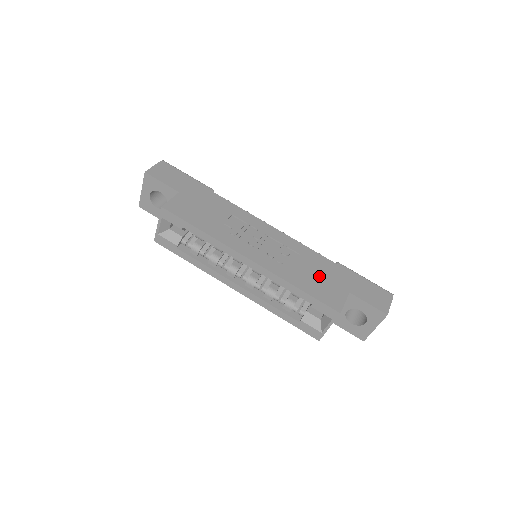
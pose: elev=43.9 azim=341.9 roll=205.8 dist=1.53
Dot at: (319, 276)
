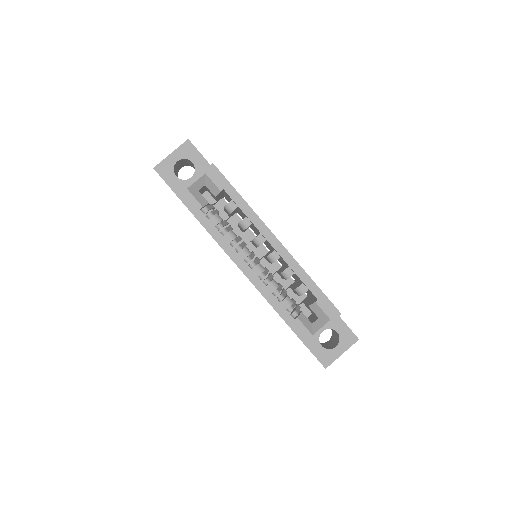
Dot at: occluded
